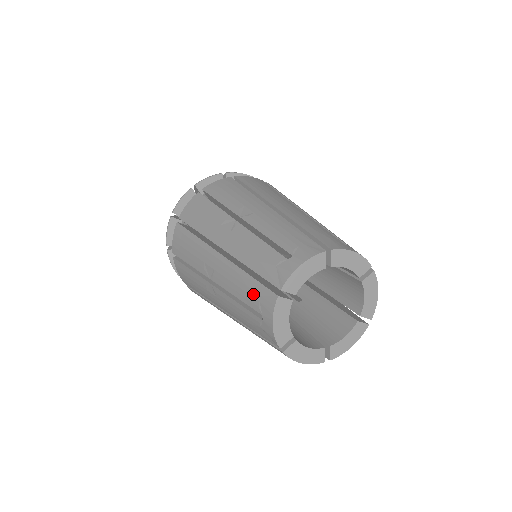
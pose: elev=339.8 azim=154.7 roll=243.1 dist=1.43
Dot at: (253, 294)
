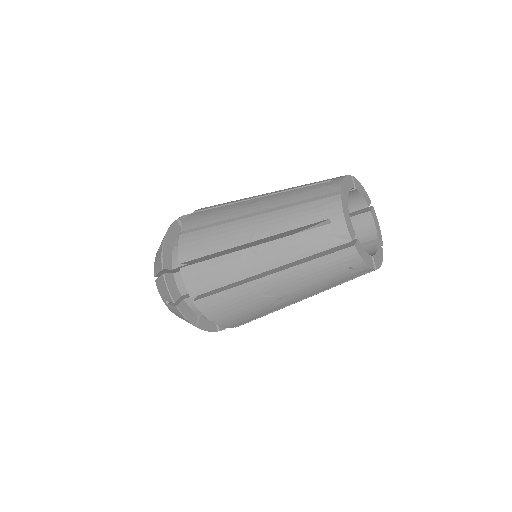
Dot at: (313, 211)
